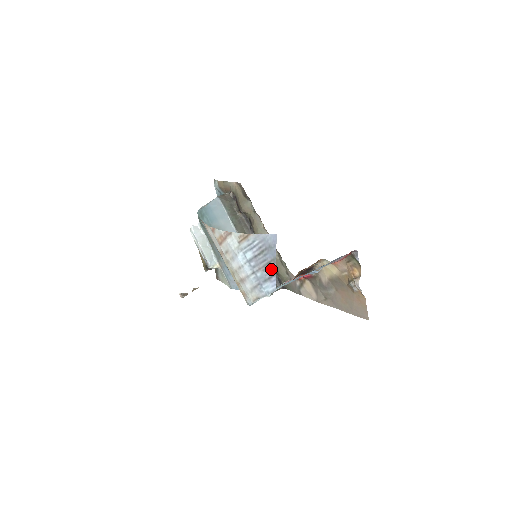
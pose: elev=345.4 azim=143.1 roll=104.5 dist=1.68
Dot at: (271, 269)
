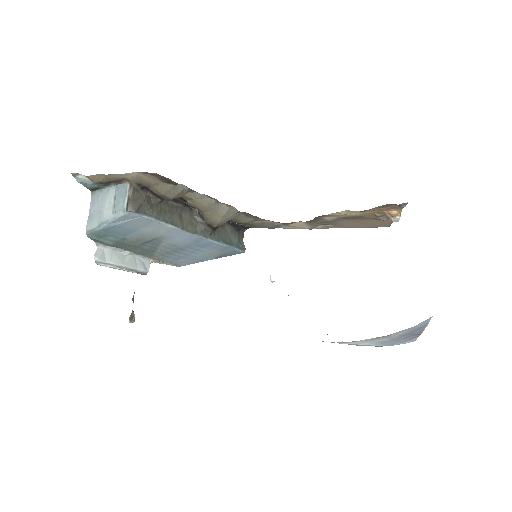
Dot at: (415, 336)
